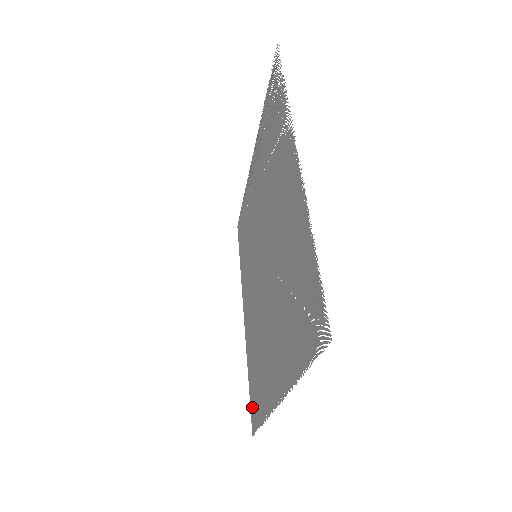
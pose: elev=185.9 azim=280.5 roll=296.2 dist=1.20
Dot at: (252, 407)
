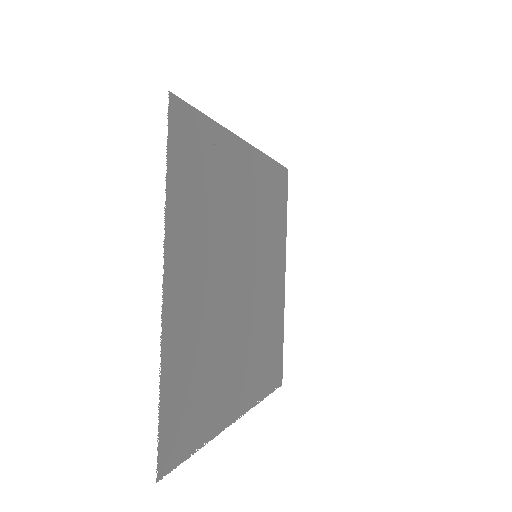
Dot at: (279, 365)
